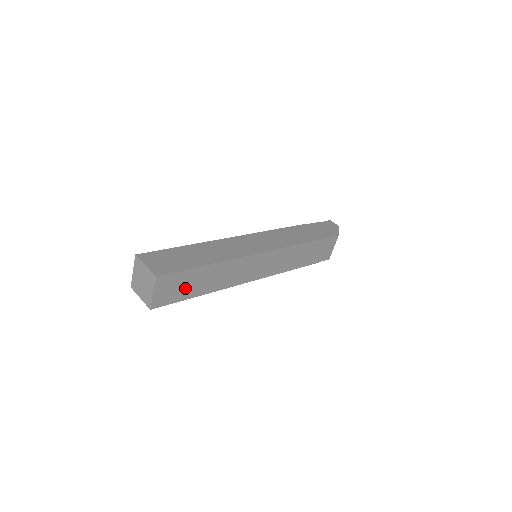
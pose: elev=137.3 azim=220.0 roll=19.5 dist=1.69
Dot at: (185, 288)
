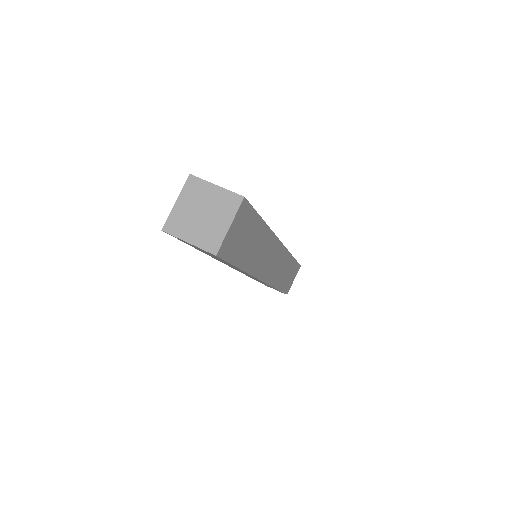
Dot at: (242, 244)
